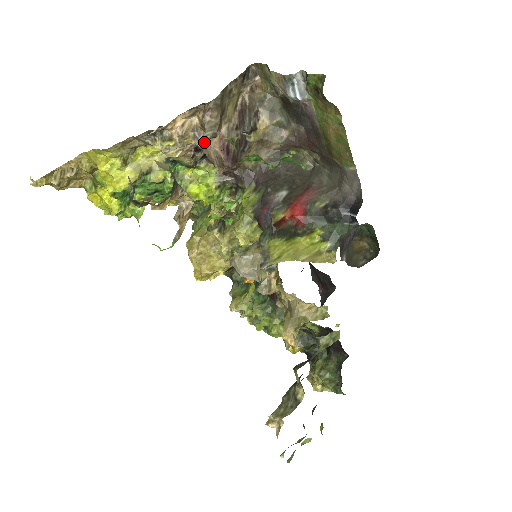
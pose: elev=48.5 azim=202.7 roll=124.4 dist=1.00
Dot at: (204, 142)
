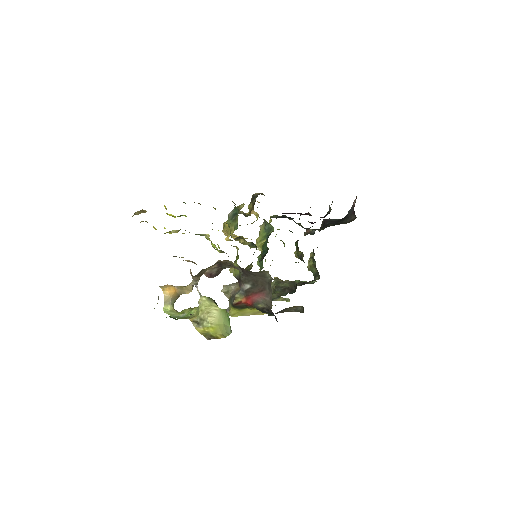
Dot at: occluded
